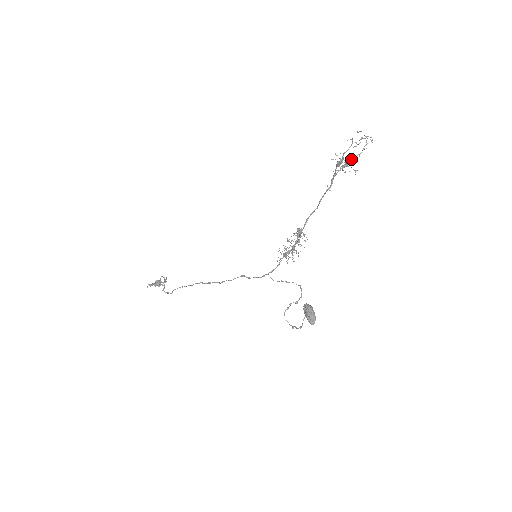
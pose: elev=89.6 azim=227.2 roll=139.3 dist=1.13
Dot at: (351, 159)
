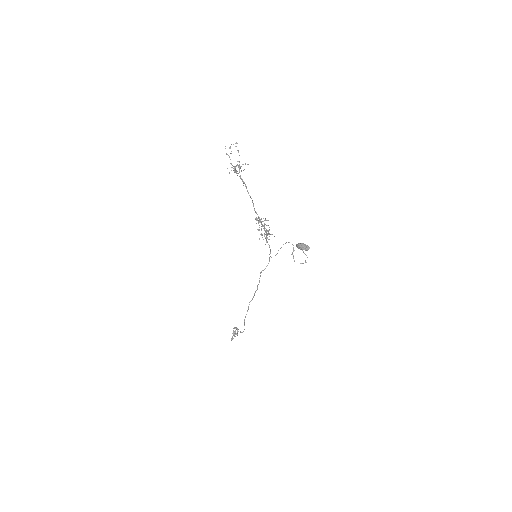
Dot at: occluded
